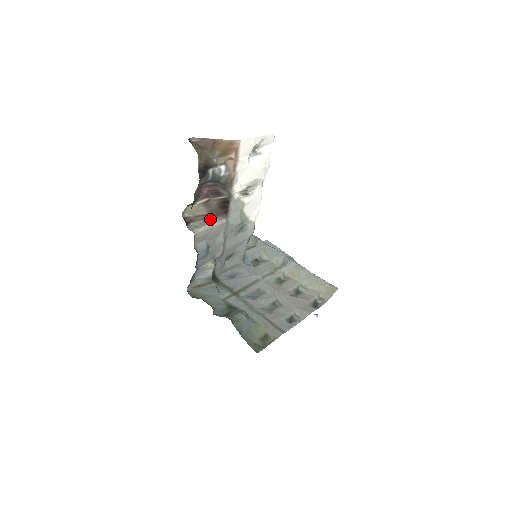
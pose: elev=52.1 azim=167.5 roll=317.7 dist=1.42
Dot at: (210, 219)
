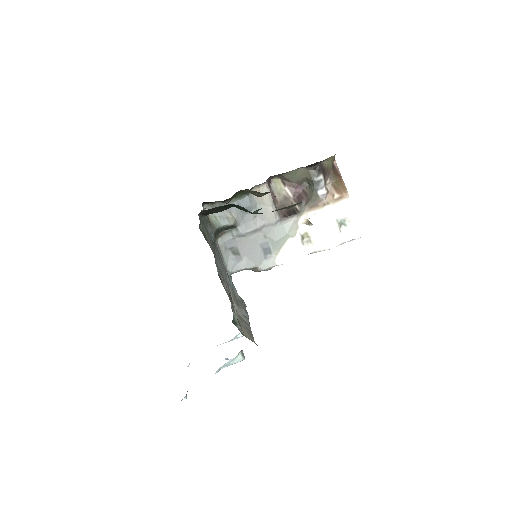
Dot at: (275, 205)
